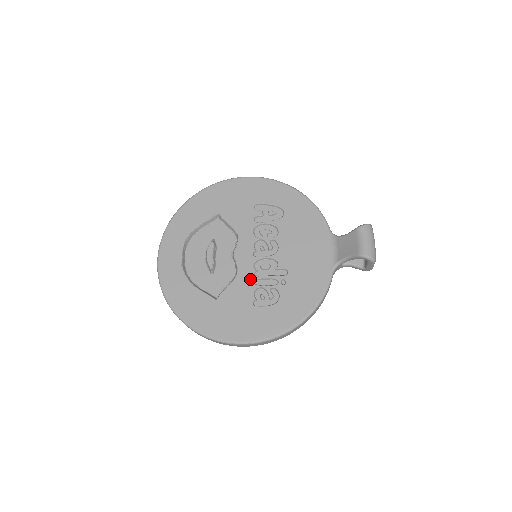
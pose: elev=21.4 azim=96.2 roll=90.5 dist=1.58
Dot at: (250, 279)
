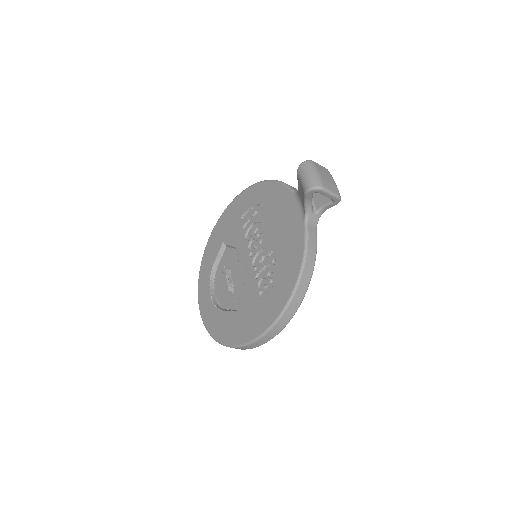
Dot at: (252, 277)
